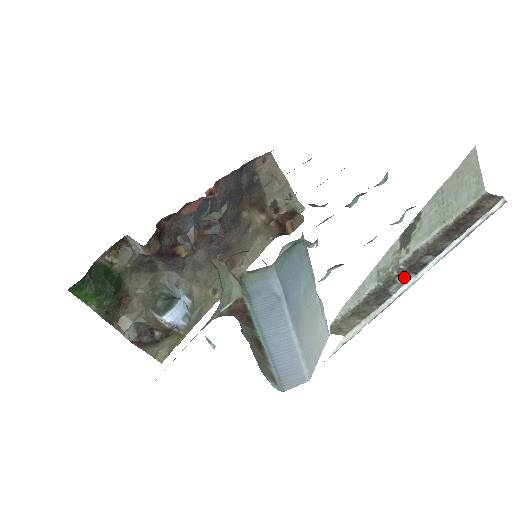
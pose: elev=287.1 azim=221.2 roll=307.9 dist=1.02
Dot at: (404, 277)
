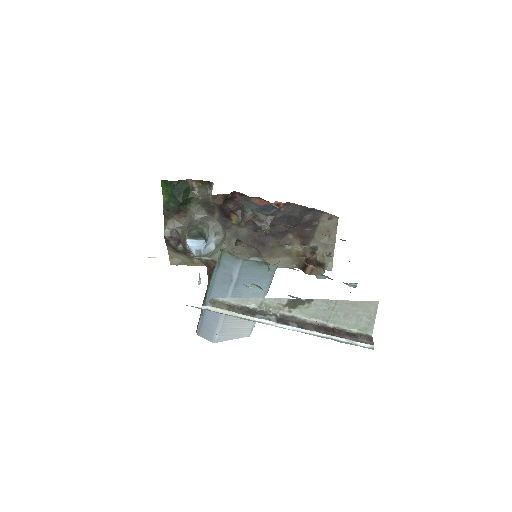
Dot at: (272, 318)
